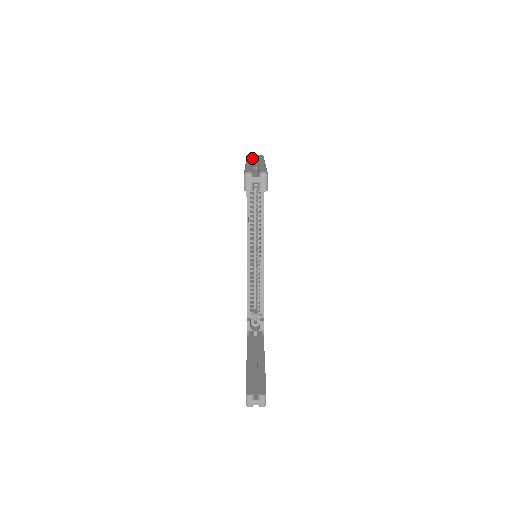
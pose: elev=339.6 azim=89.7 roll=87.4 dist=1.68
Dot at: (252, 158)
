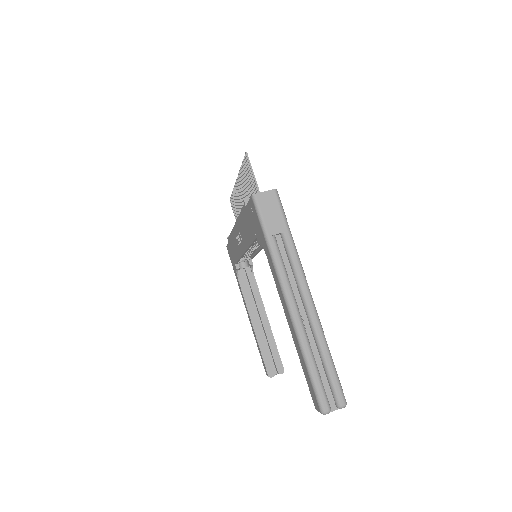
Dot at: (275, 241)
